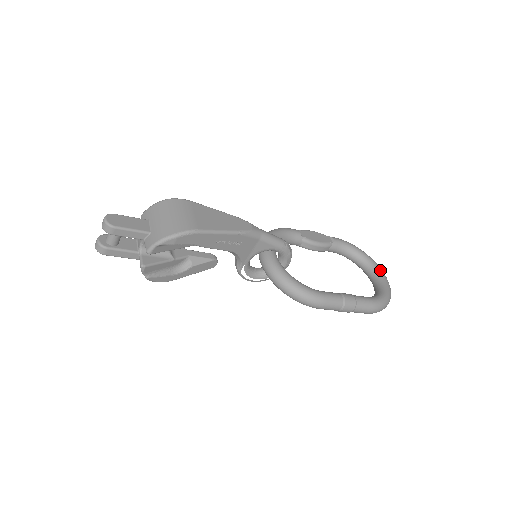
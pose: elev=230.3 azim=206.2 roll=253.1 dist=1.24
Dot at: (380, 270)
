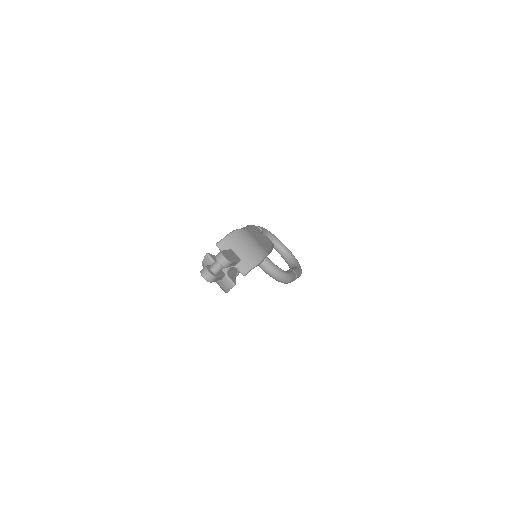
Dot at: occluded
